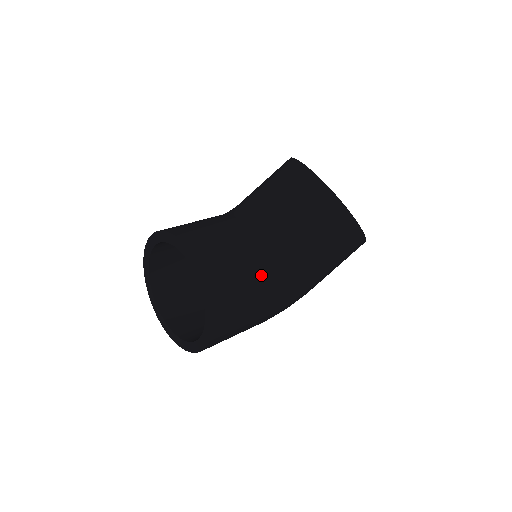
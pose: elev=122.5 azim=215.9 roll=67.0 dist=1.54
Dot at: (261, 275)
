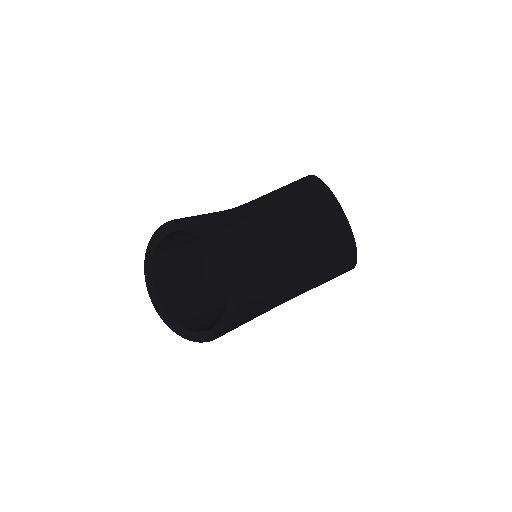
Dot at: (273, 288)
